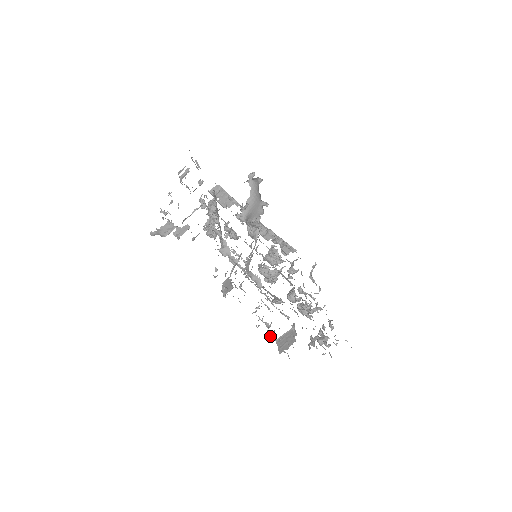
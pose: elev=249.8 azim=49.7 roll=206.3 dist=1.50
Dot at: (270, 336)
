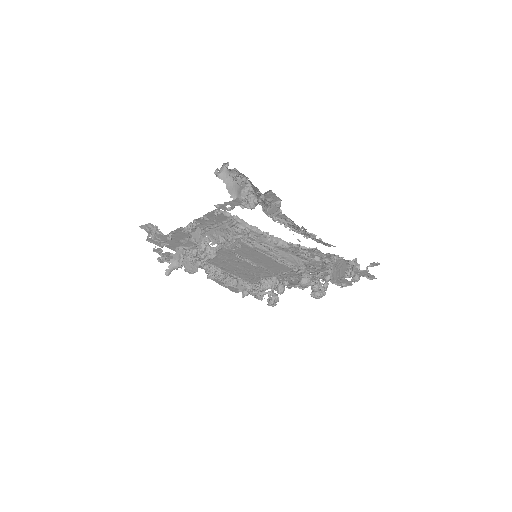
Dot at: (328, 260)
